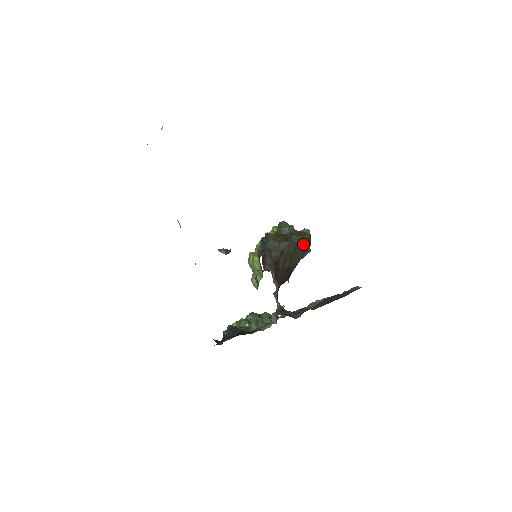
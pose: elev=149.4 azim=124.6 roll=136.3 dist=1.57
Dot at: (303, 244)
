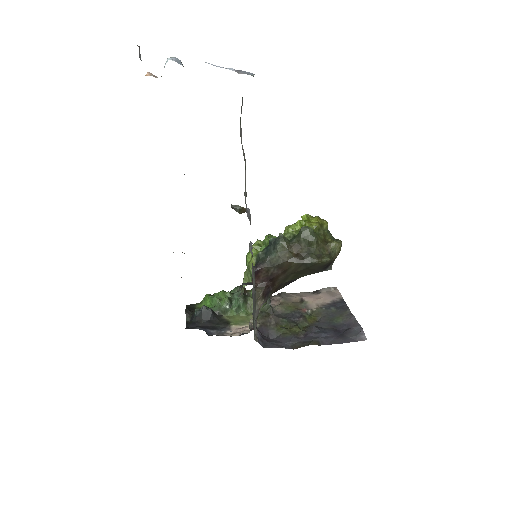
Dot at: (319, 266)
